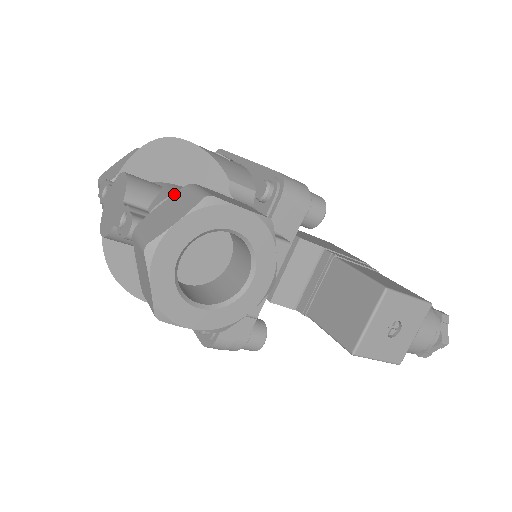
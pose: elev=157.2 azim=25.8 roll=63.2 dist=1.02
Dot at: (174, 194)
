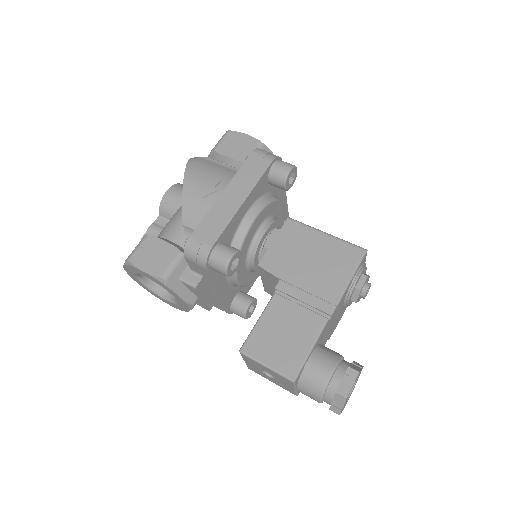
Dot at: occluded
